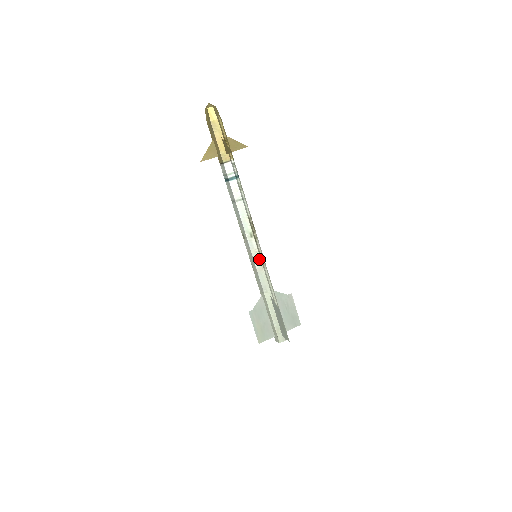
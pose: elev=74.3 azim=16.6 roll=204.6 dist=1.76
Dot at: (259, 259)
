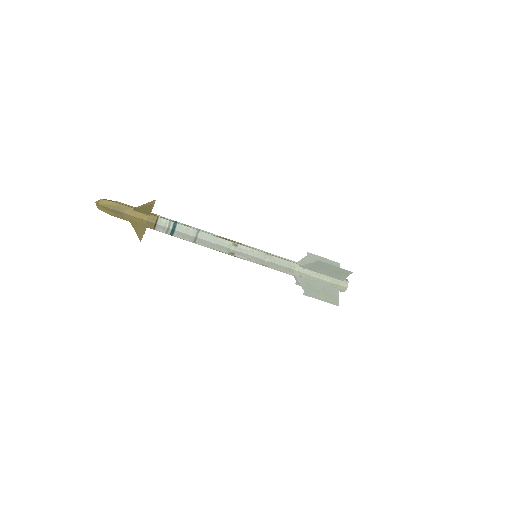
Dot at: (261, 253)
